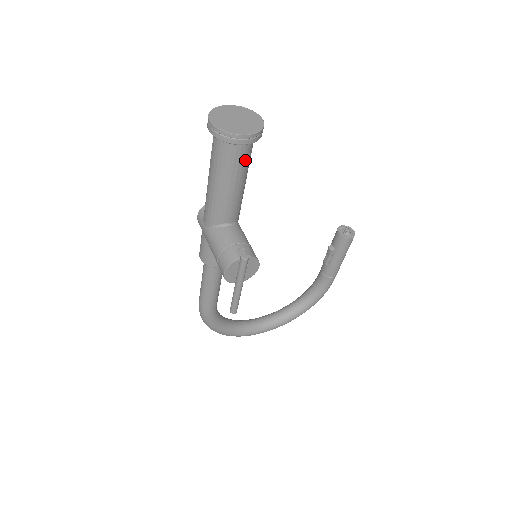
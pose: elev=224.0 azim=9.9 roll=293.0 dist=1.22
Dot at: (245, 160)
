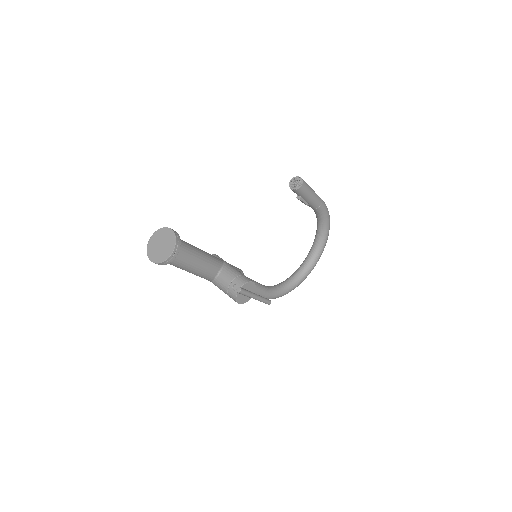
Dot at: (187, 254)
